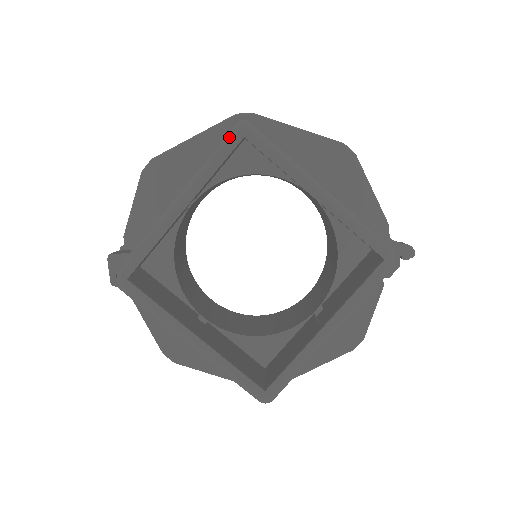
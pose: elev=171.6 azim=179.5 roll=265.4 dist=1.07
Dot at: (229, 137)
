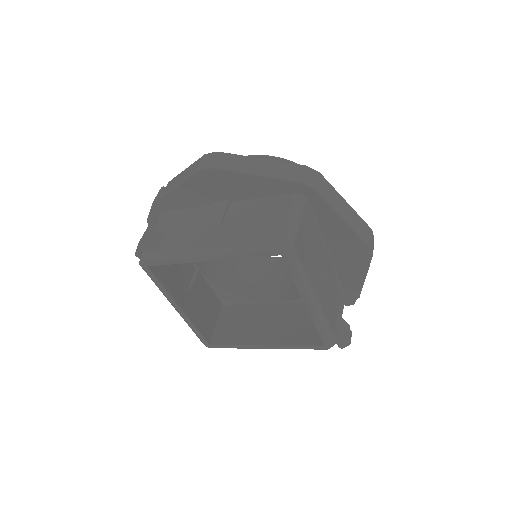
Dot at: (270, 248)
